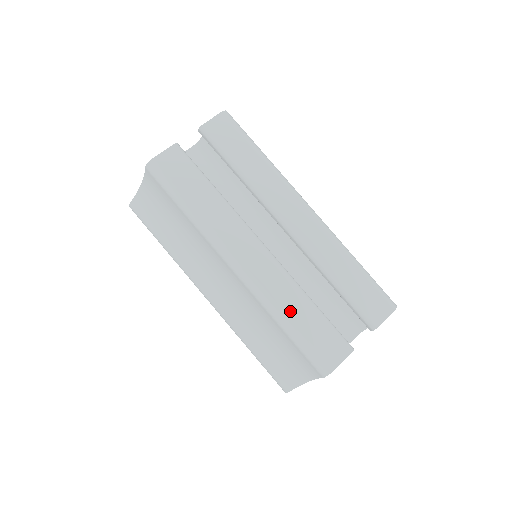
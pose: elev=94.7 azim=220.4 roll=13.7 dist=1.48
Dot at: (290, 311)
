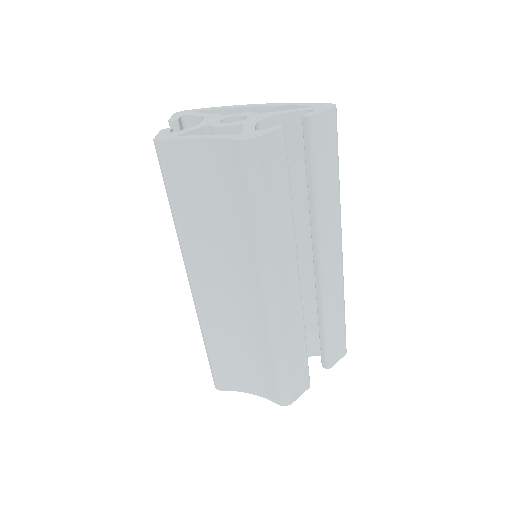
Dot at: (290, 348)
